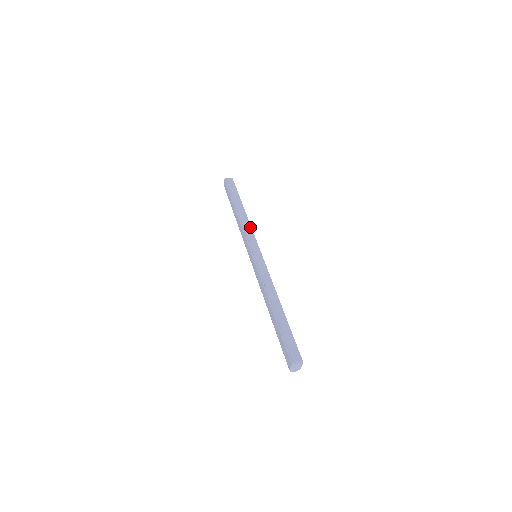
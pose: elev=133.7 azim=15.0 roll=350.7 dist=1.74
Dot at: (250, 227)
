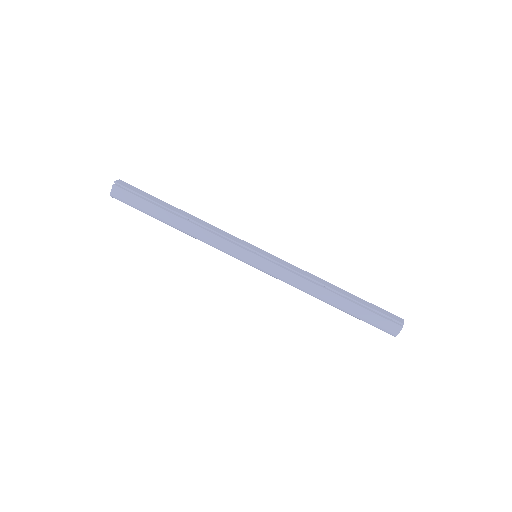
Dot at: (218, 228)
